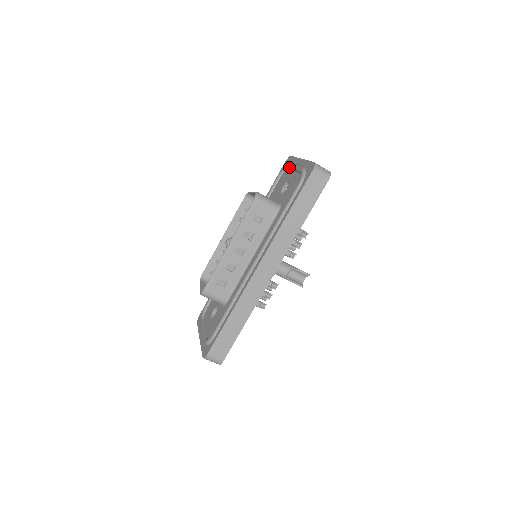
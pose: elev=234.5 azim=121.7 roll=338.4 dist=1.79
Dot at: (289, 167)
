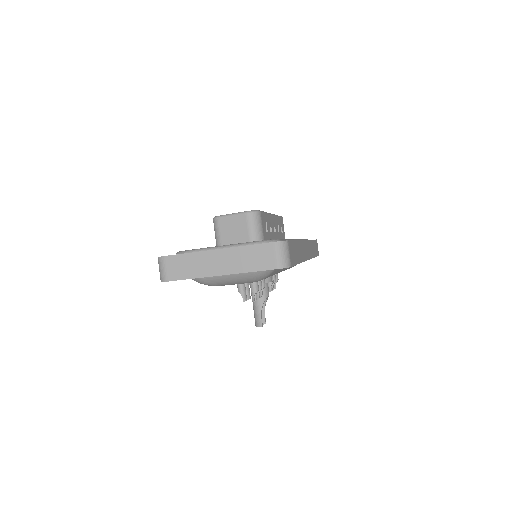
Dot at: occluded
